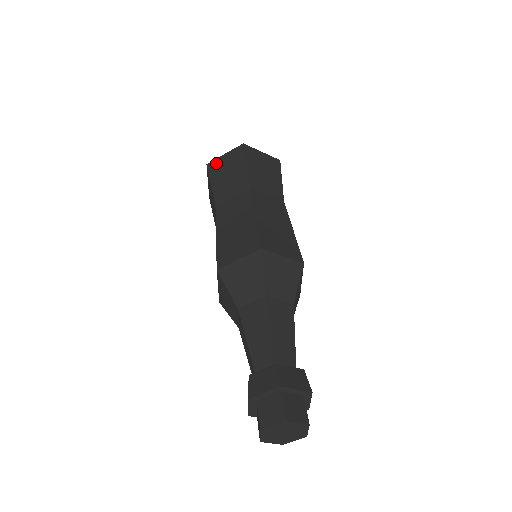
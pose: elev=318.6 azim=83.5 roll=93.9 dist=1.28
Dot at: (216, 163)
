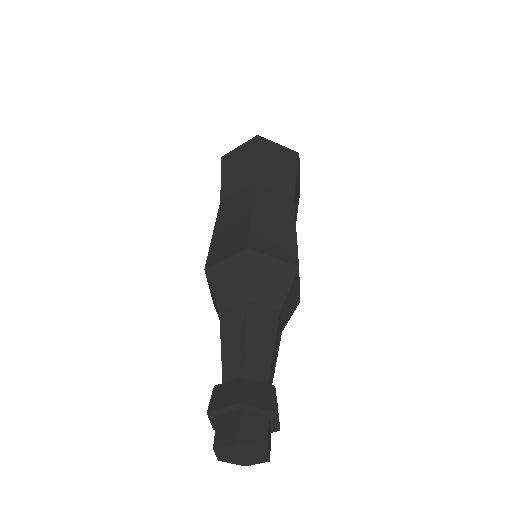
Dot at: (229, 156)
